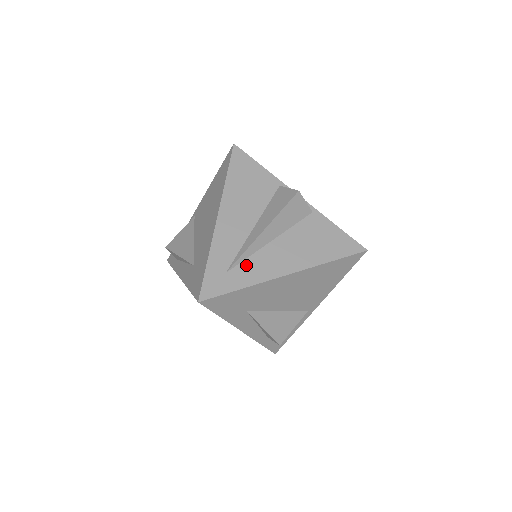
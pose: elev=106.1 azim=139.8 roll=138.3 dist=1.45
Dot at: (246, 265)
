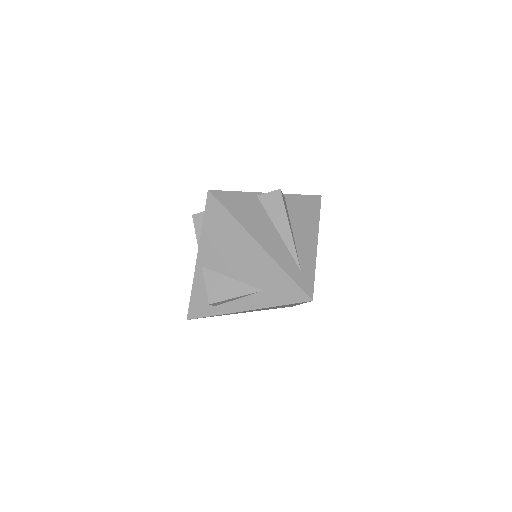
Dot at: (301, 258)
